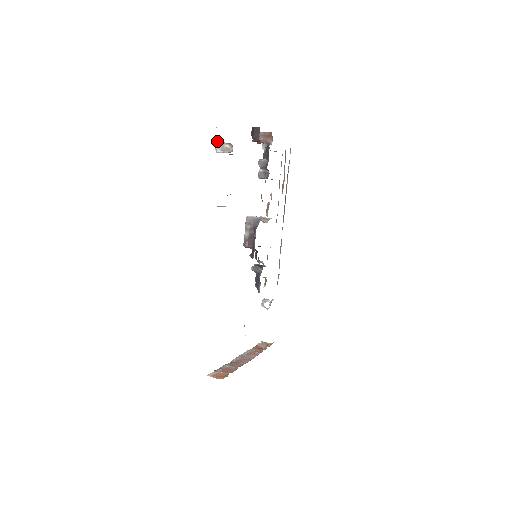
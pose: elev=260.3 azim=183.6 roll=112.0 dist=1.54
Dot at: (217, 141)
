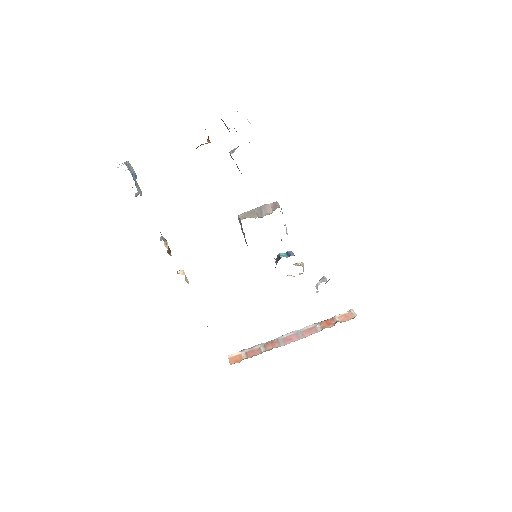
Dot at: occluded
